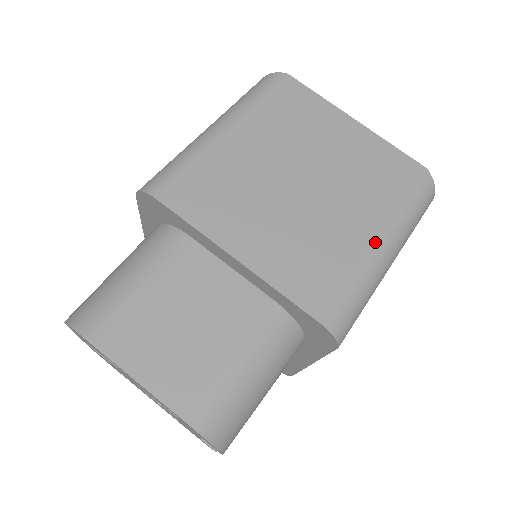
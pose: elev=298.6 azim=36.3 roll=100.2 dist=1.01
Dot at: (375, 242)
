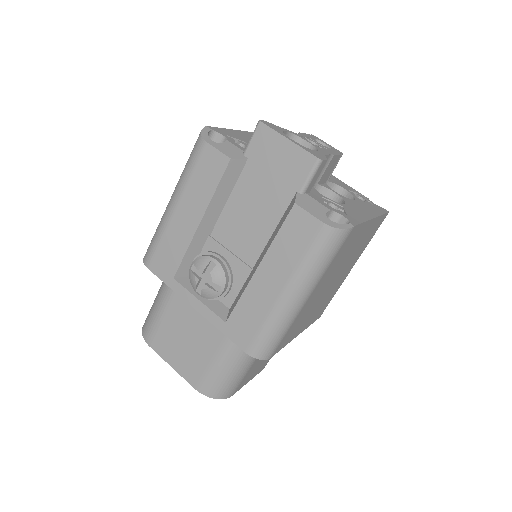
Dot at: occluded
